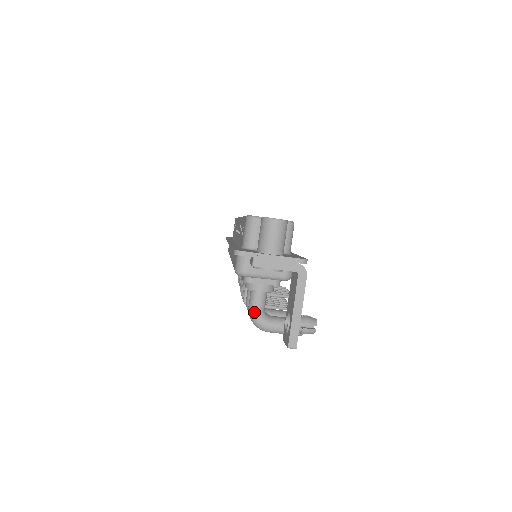
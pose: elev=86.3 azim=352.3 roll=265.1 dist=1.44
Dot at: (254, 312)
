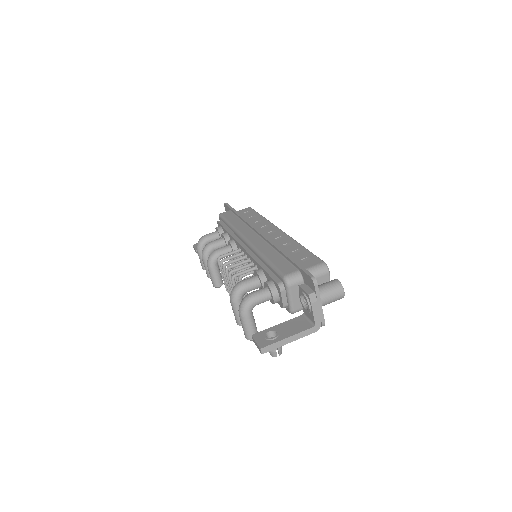
Dot at: (253, 300)
